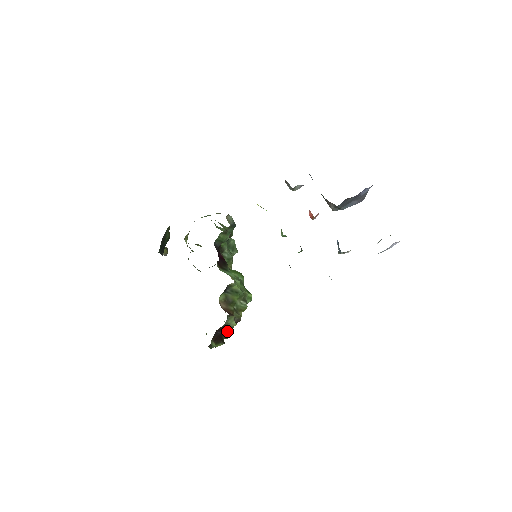
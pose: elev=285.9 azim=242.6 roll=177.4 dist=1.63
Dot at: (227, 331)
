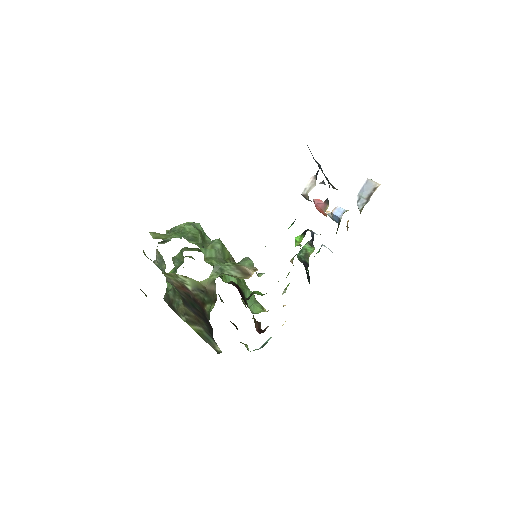
Dot at: occluded
